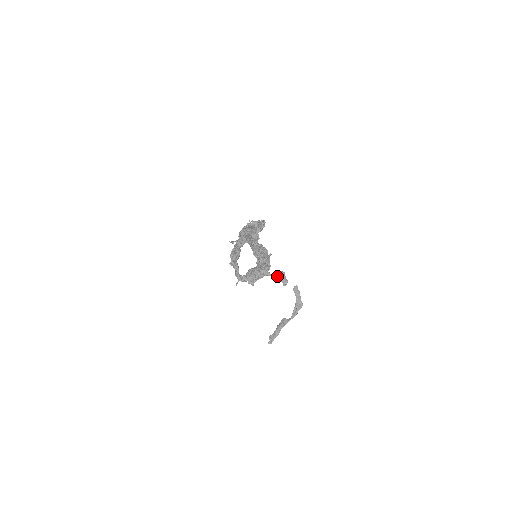
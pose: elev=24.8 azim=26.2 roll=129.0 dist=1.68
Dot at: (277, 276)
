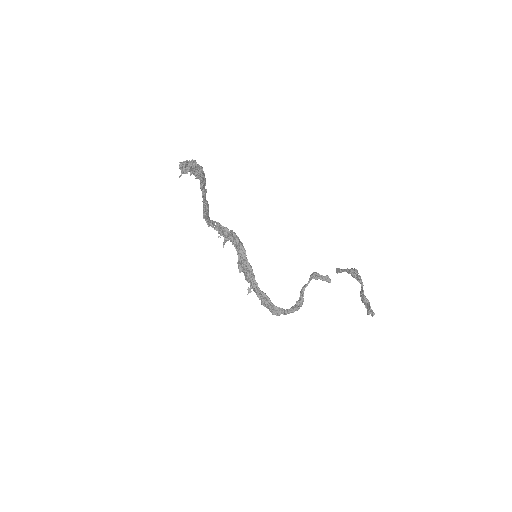
Dot at: (312, 278)
